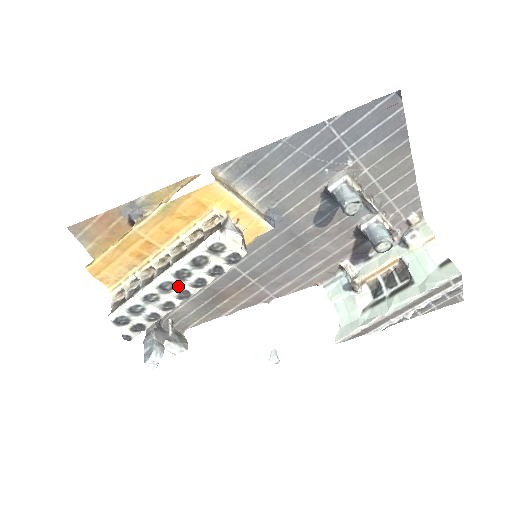
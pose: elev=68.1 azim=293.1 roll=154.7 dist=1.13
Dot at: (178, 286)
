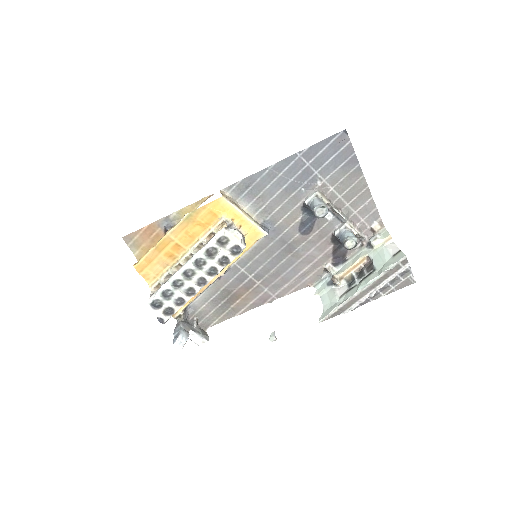
Dot at: (197, 274)
